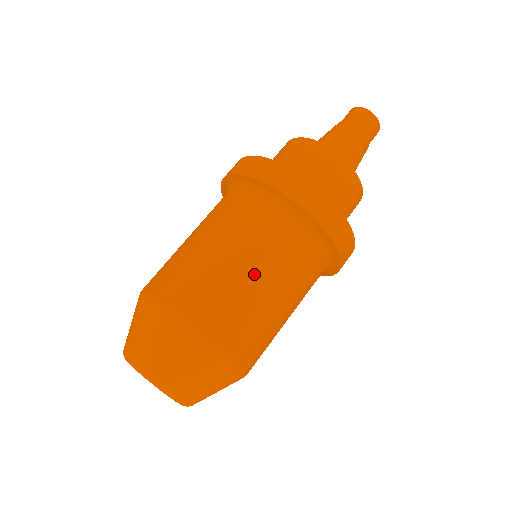
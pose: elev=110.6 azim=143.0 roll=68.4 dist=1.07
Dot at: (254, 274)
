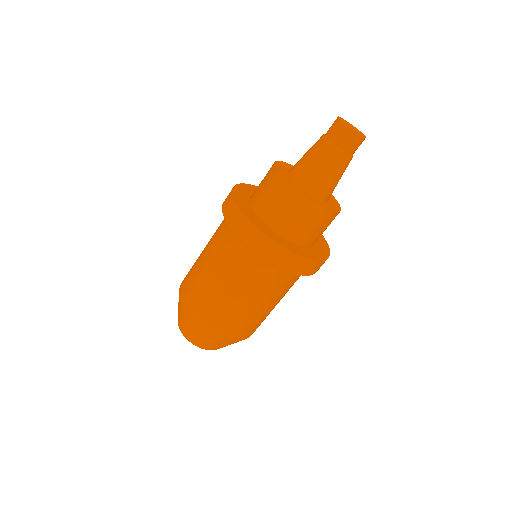
Dot at: (272, 306)
